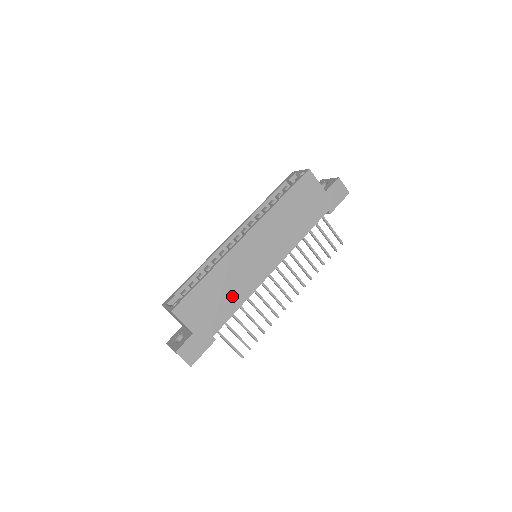
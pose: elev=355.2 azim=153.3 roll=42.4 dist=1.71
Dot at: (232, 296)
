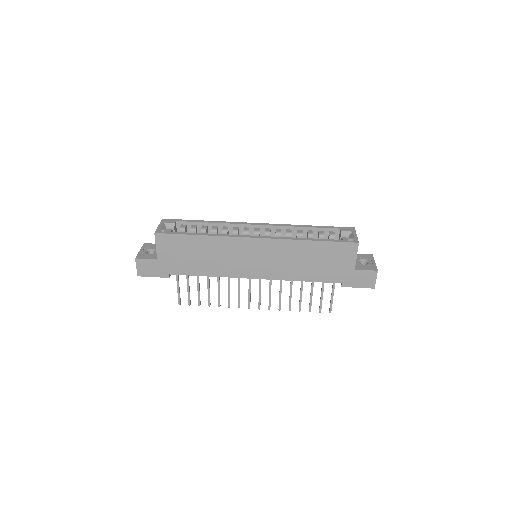
Dot at: (207, 265)
